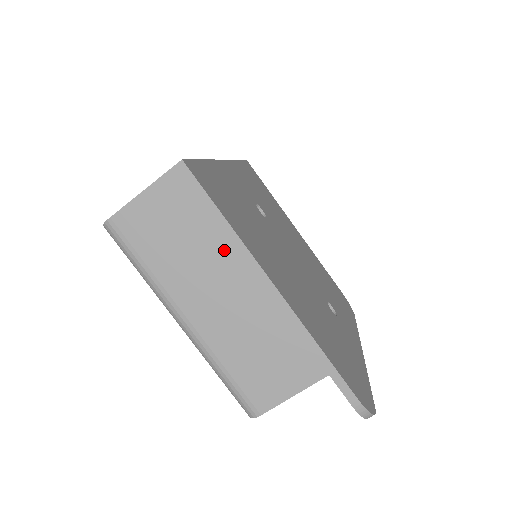
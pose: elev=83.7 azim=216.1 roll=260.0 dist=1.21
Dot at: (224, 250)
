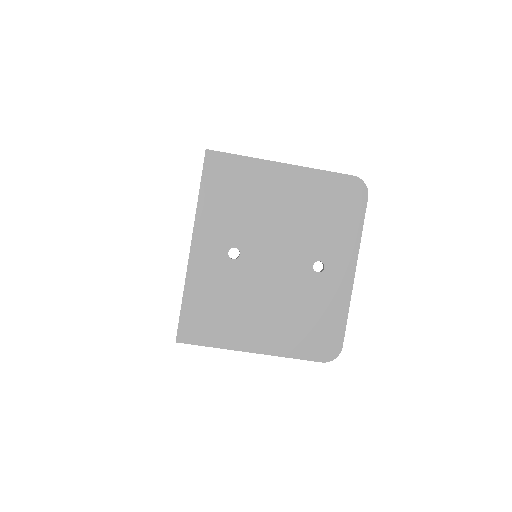
Dot at: occluded
